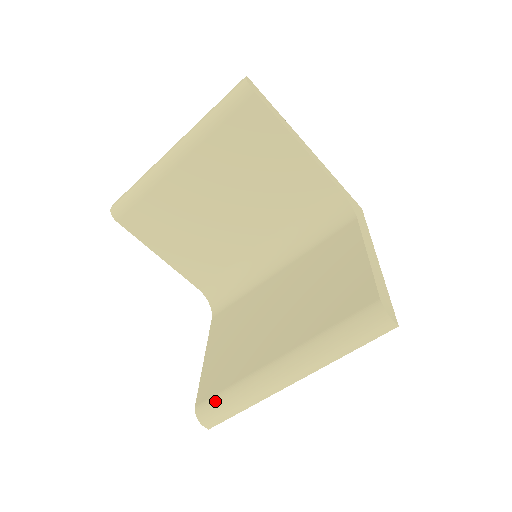
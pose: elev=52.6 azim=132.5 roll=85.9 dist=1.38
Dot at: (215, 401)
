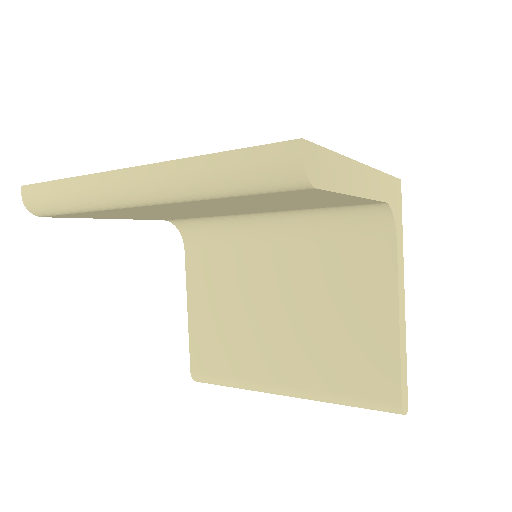
Dot at: (213, 381)
